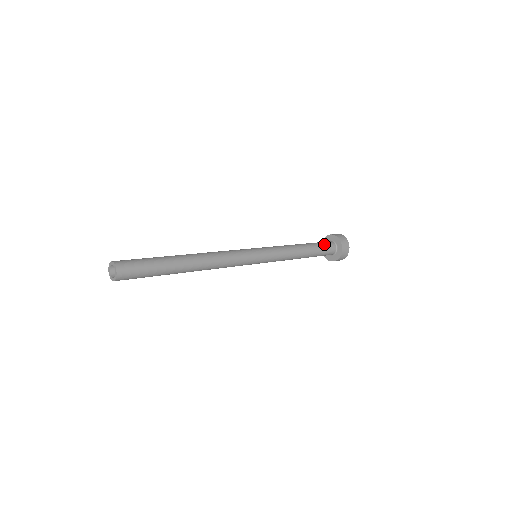
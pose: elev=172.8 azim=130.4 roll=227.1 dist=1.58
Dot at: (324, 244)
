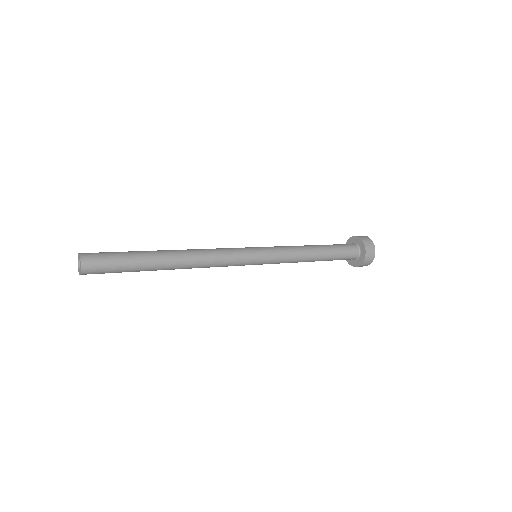
Dot at: (344, 246)
